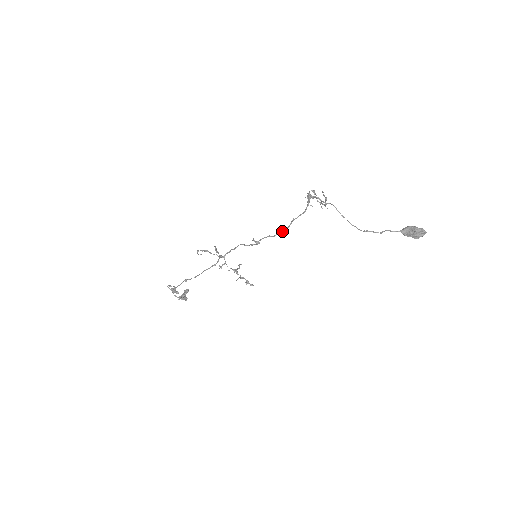
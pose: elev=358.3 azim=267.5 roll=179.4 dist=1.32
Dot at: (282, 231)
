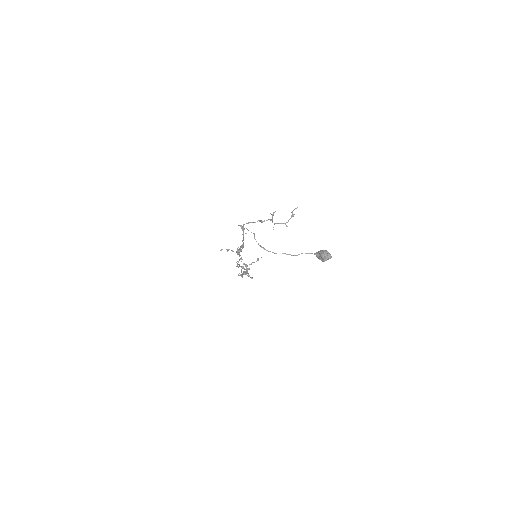
Dot at: (243, 247)
